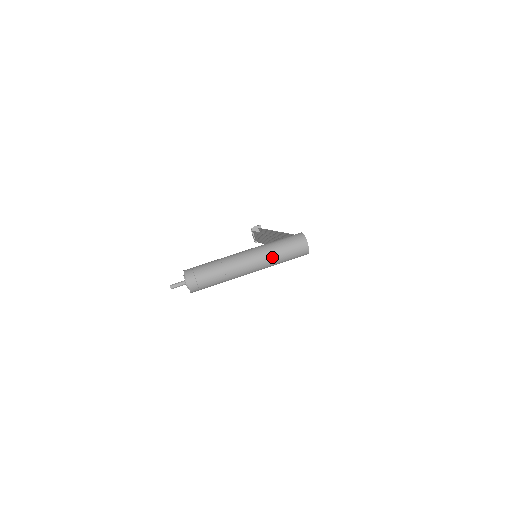
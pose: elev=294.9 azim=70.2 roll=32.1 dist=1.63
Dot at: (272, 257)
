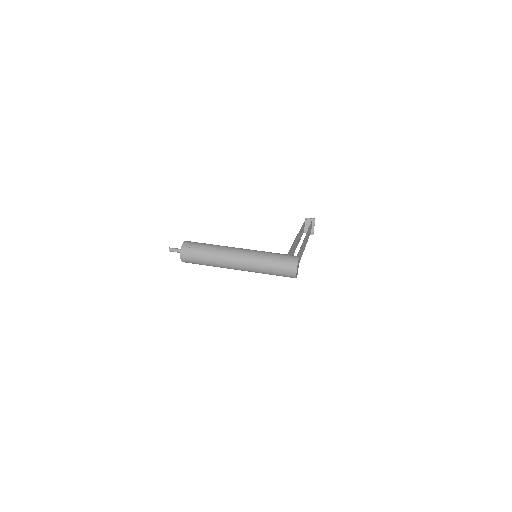
Dot at: (260, 266)
